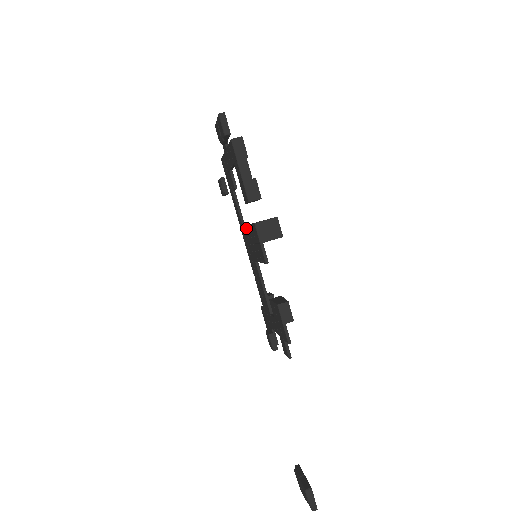
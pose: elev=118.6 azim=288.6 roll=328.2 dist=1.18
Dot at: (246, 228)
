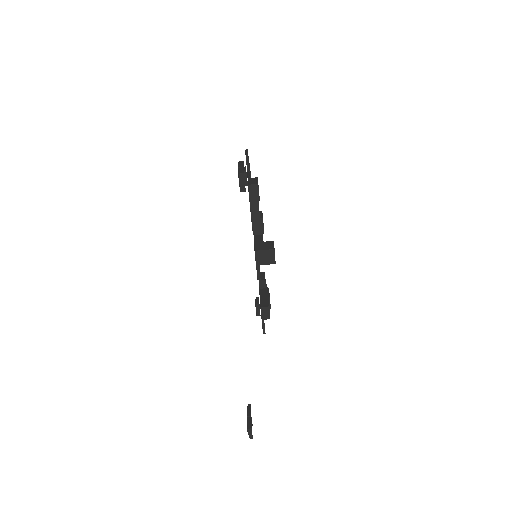
Dot at: occluded
